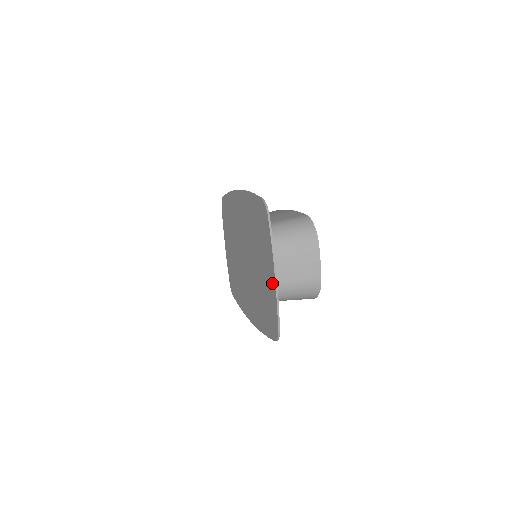
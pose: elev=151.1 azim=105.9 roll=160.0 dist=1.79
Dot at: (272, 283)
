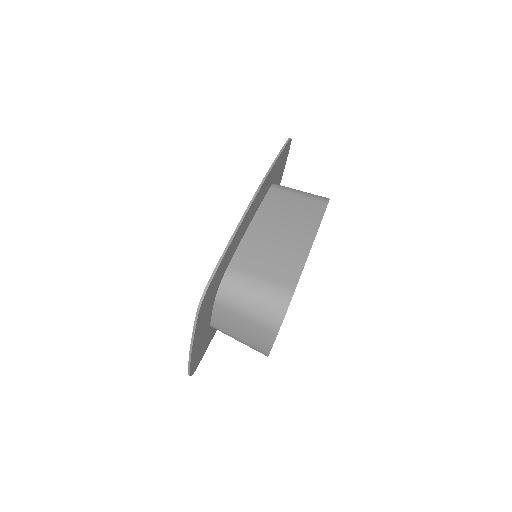
Dot at: occluded
